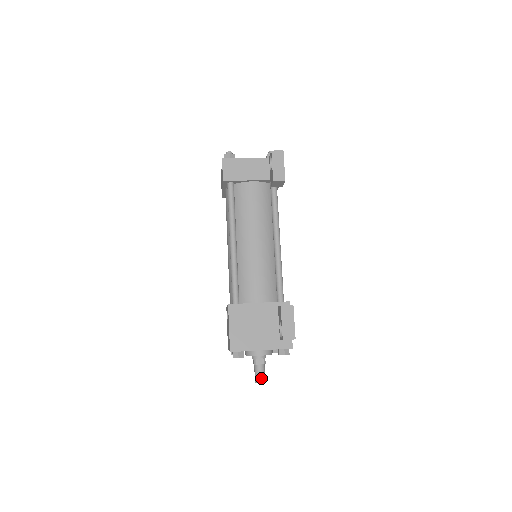
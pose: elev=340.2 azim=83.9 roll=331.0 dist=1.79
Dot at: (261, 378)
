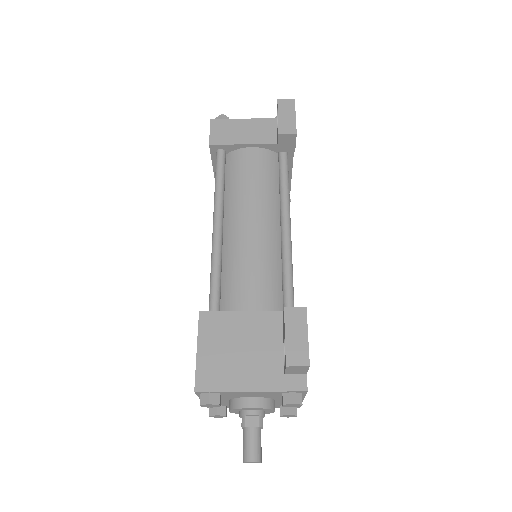
Dot at: (253, 453)
